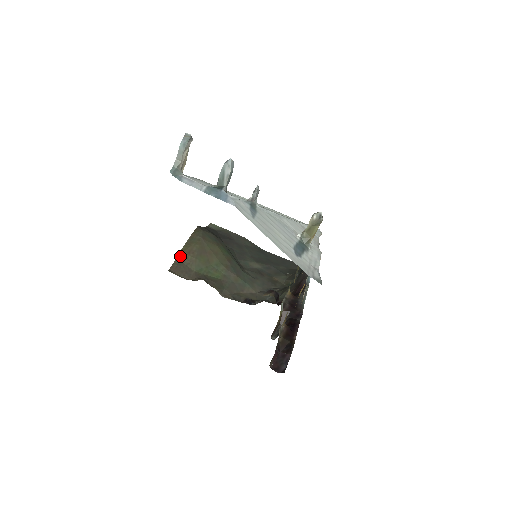
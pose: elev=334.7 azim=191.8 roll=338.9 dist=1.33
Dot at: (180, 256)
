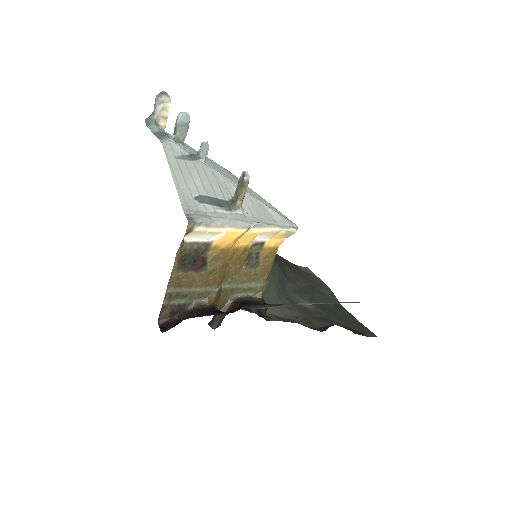
Dot at: occluded
